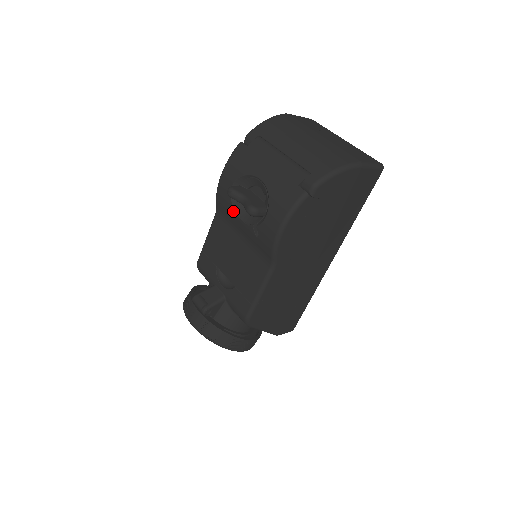
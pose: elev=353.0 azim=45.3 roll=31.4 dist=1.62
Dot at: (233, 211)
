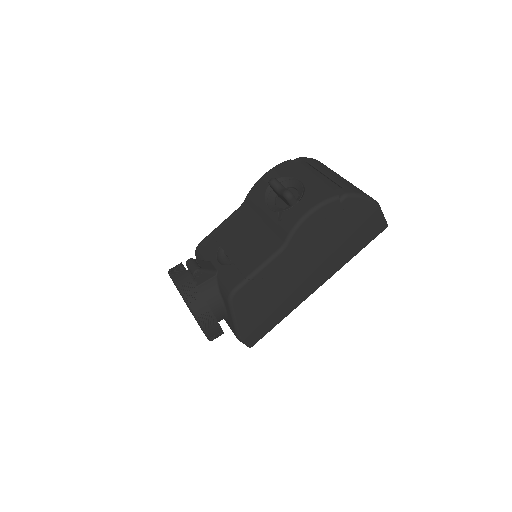
Dot at: (263, 201)
